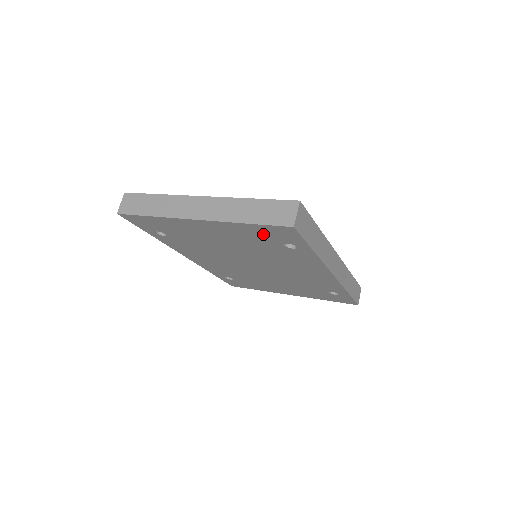
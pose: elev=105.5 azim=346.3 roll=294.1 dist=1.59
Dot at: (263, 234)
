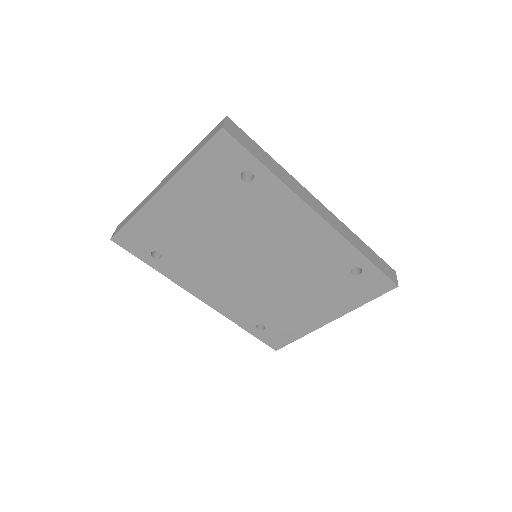
Dot at: (215, 170)
